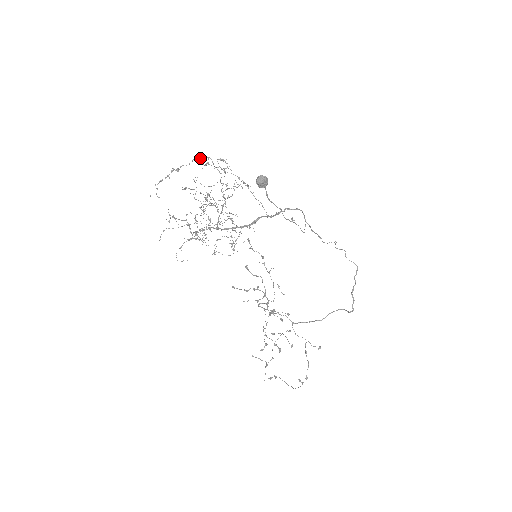
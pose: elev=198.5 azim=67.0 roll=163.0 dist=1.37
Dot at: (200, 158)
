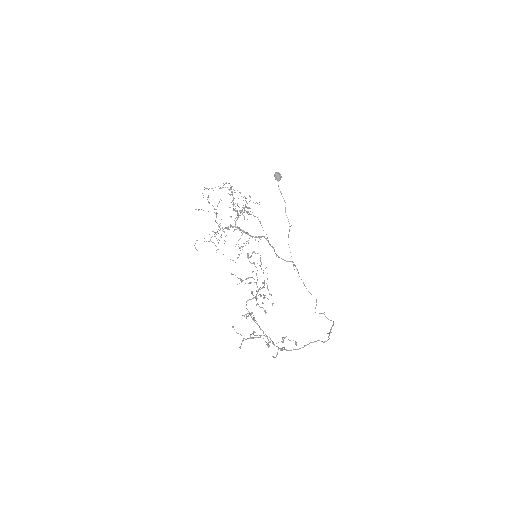
Dot at: occluded
